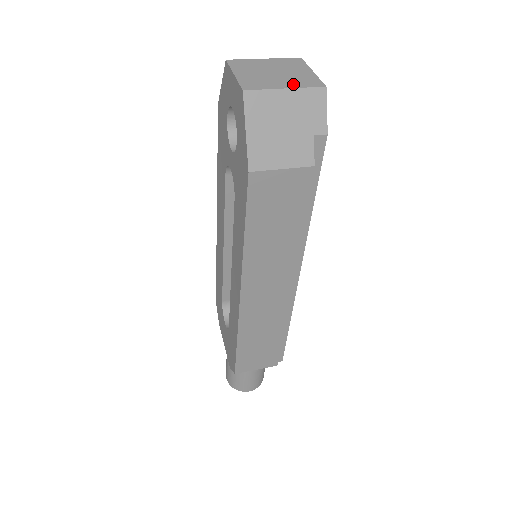
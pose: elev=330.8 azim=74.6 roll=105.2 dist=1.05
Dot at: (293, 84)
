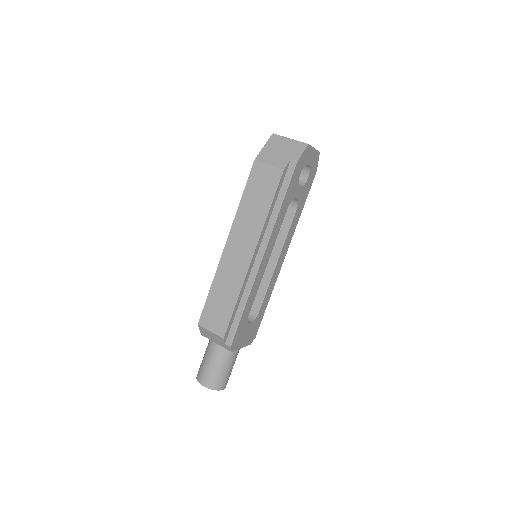
Dot at: (296, 141)
